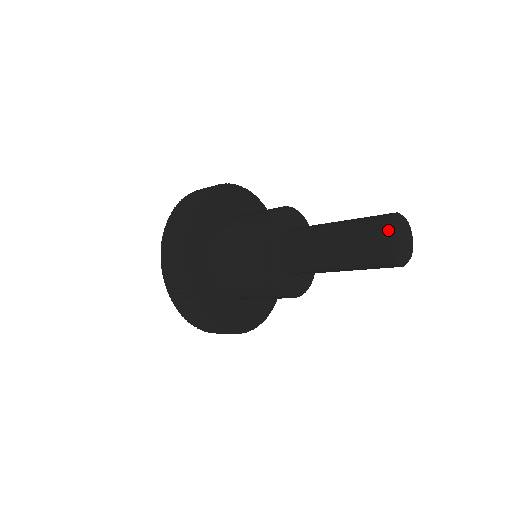
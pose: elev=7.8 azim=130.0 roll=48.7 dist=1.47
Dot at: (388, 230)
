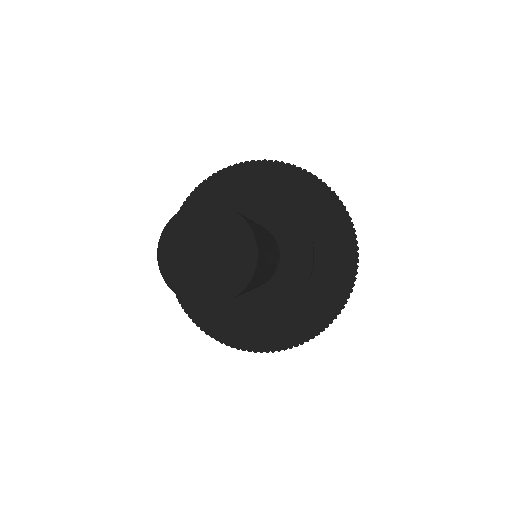
Dot at: occluded
